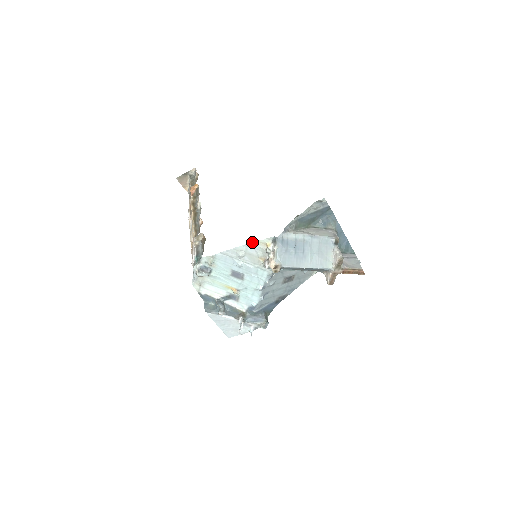
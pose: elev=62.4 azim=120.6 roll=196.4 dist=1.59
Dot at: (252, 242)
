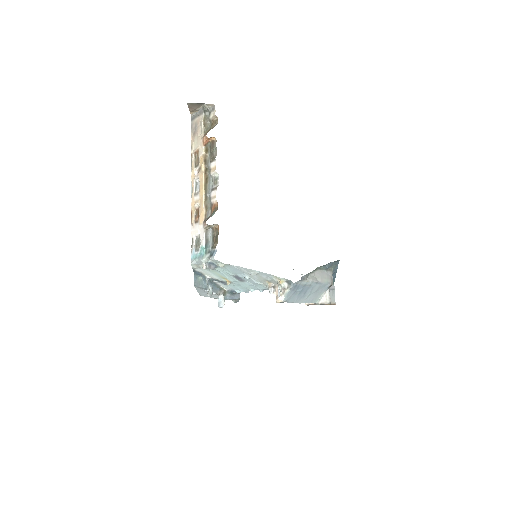
Dot at: (269, 274)
